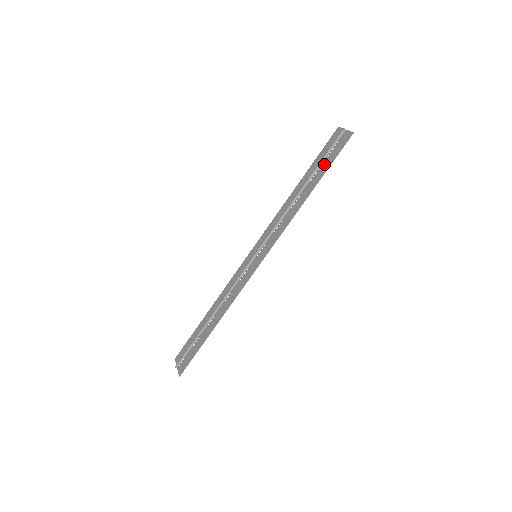
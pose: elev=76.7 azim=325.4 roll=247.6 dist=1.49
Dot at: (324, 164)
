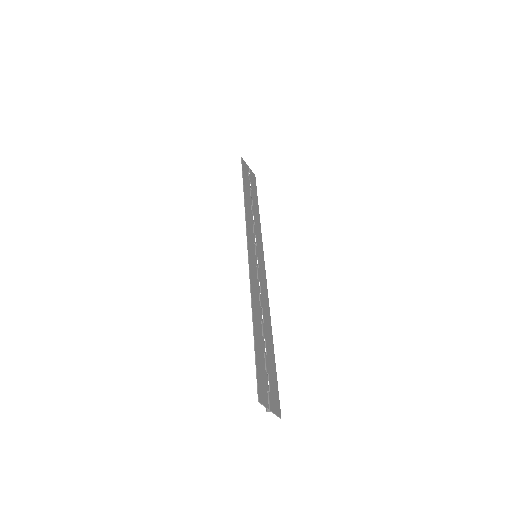
Dot at: (247, 182)
